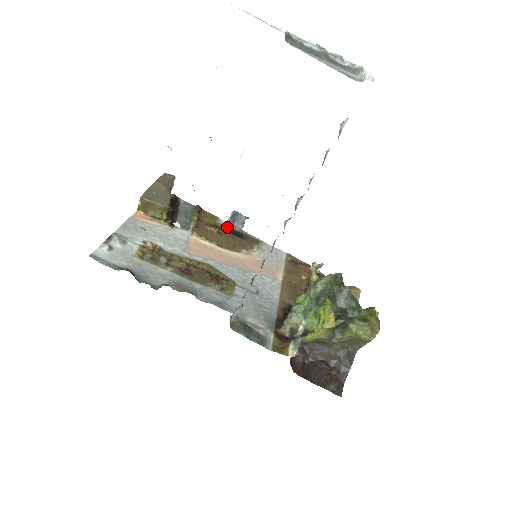
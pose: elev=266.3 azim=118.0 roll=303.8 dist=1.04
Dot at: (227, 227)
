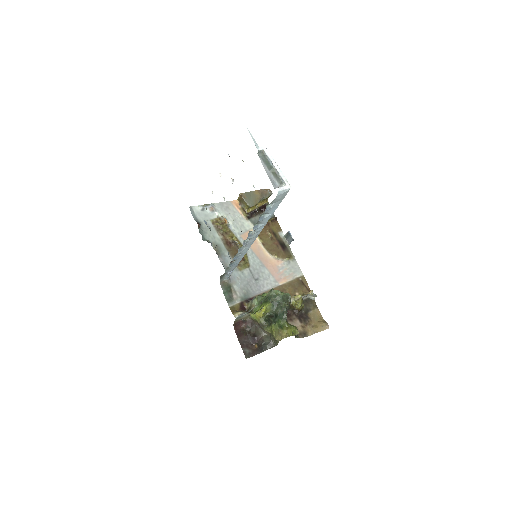
Dot at: (281, 238)
